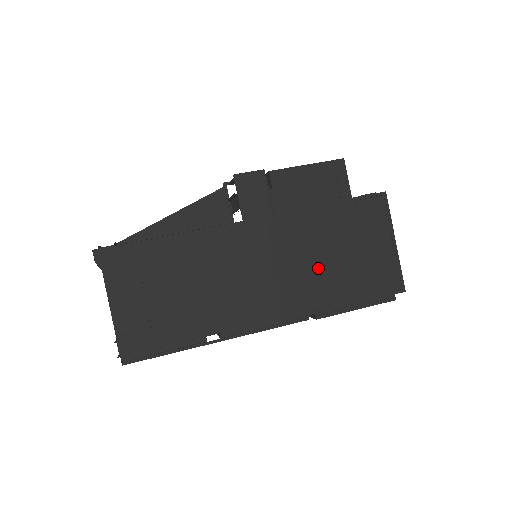
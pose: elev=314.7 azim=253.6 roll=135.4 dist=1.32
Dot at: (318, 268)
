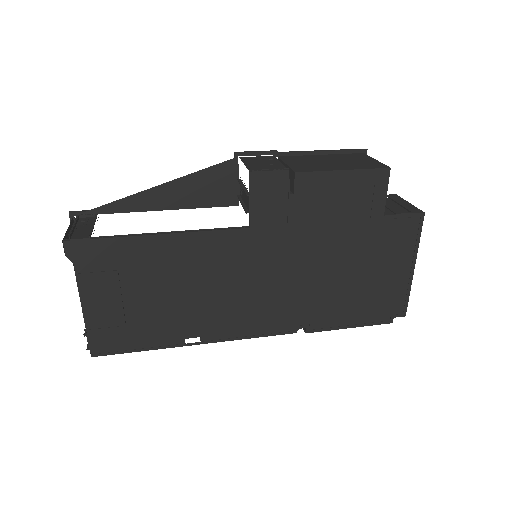
Dot at: (322, 285)
